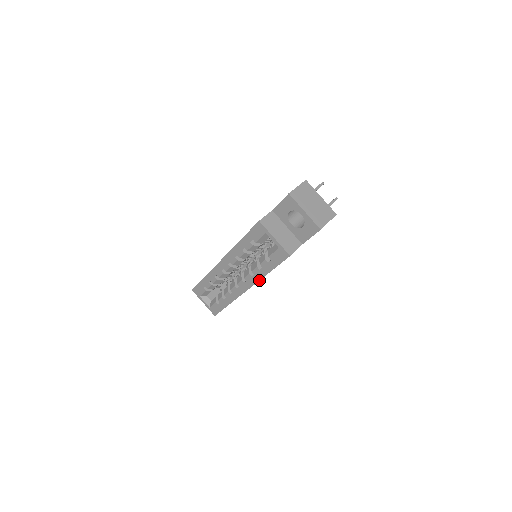
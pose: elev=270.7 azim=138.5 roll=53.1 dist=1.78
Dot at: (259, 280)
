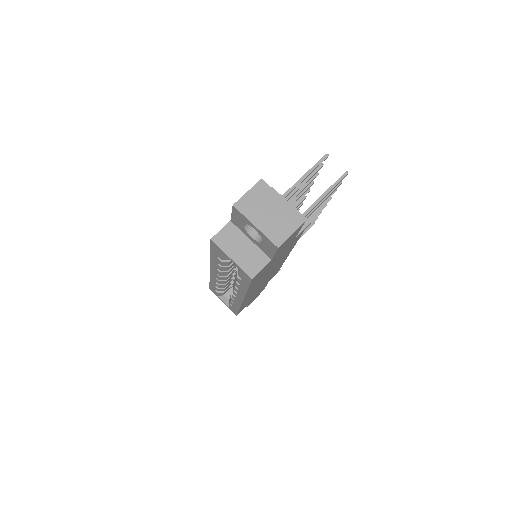
Dot at: (245, 295)
